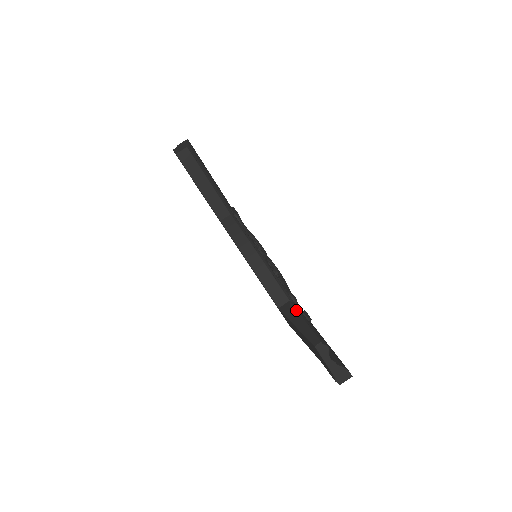
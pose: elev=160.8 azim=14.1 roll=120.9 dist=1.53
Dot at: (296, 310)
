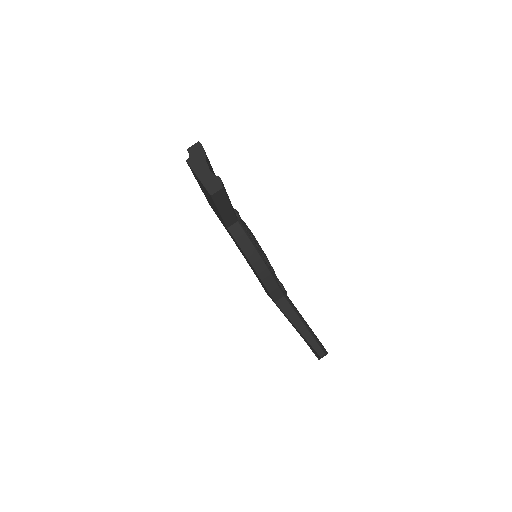
Dot at: (294, 311)
